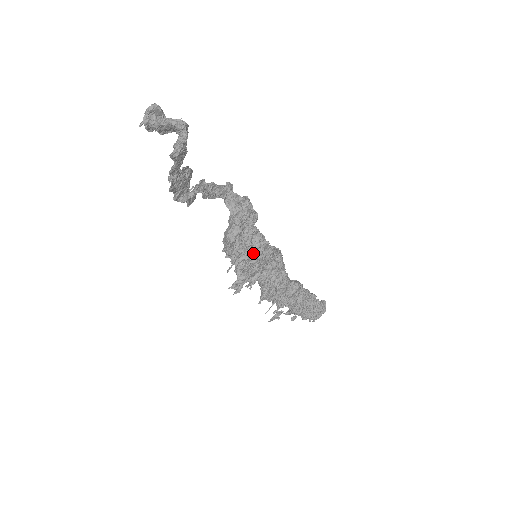
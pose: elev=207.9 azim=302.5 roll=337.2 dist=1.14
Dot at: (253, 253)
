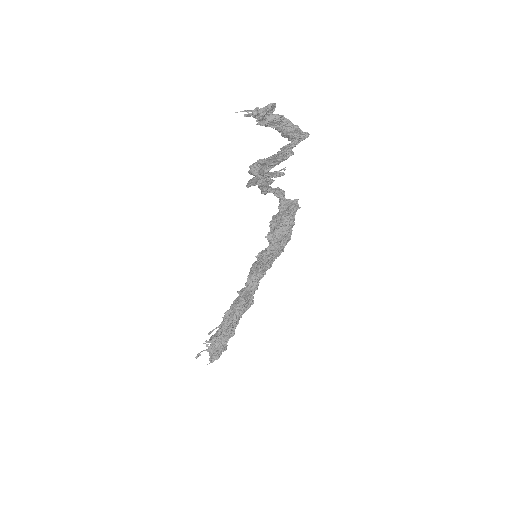
Dot at: (286, 240)
